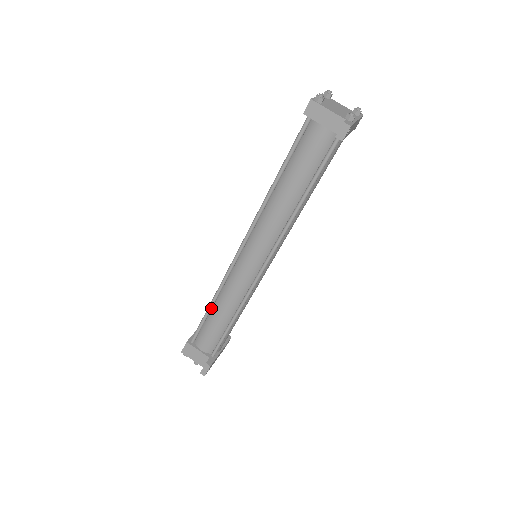
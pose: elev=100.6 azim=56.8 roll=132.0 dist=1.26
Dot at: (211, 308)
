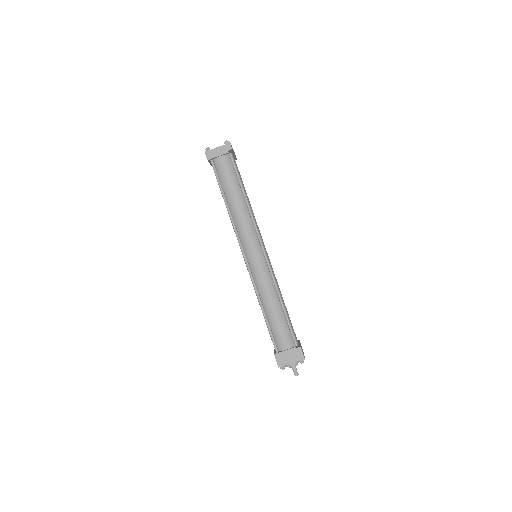
Dot at: (264, 311)
